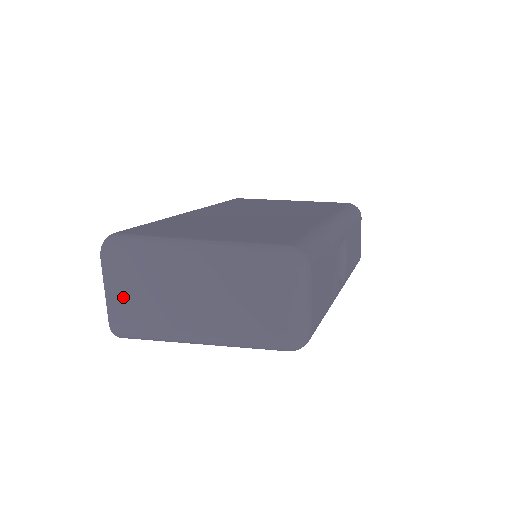
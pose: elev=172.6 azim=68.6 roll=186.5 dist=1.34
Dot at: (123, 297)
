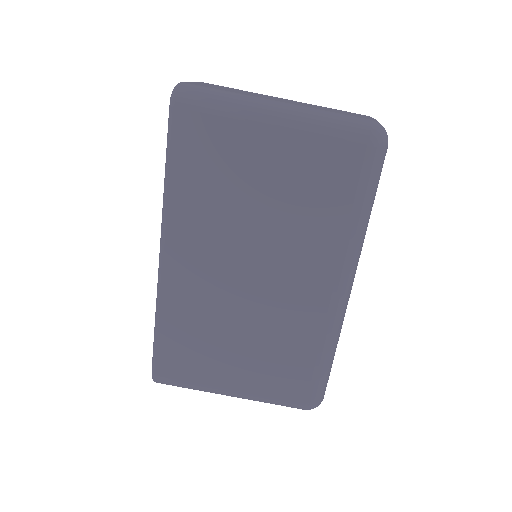
Dot at: occluded
